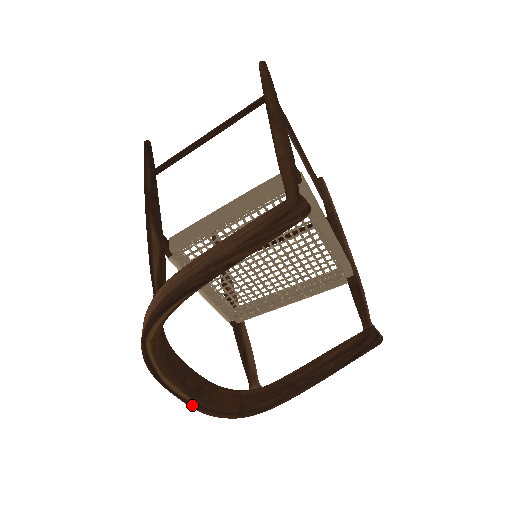
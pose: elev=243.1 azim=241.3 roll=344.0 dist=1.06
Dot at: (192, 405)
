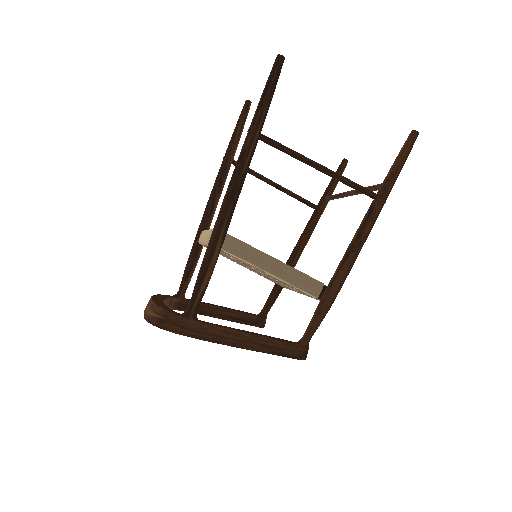
Dot at: occluded
